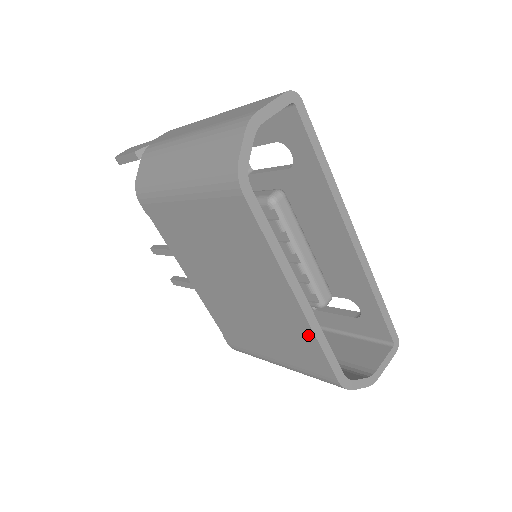
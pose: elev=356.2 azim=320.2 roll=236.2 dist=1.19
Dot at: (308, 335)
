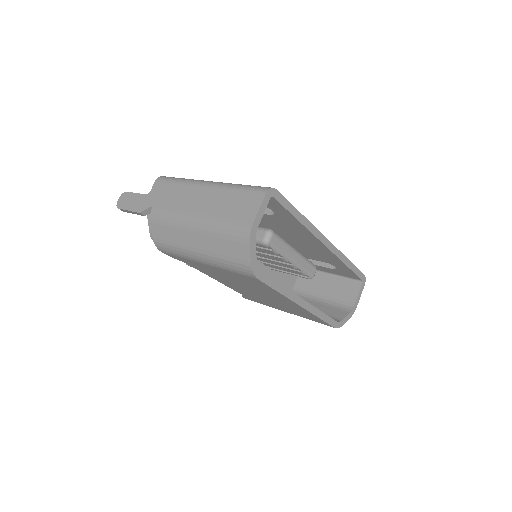
Dot at: (311, 315)
